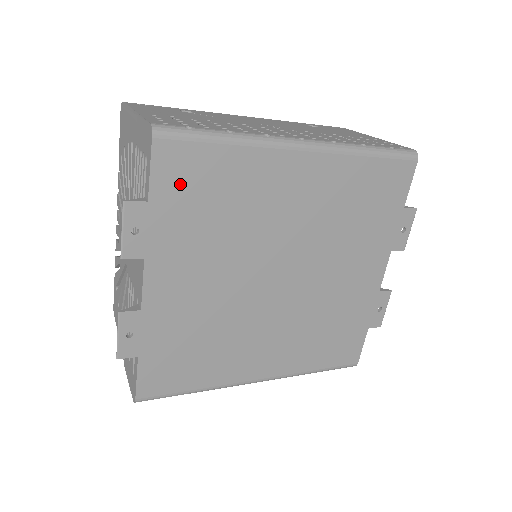
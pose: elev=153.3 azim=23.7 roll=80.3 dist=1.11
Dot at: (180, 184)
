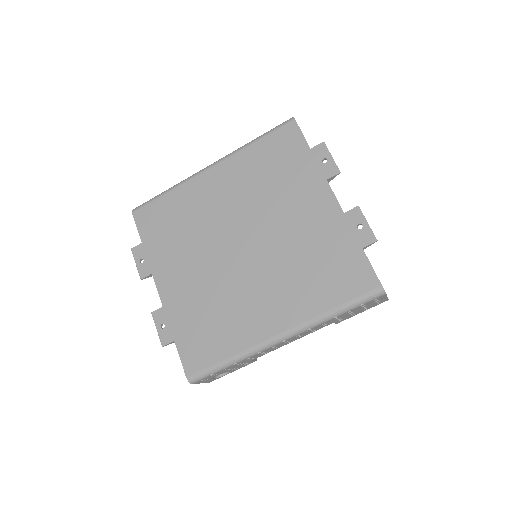
Dot at: (153, 226)
